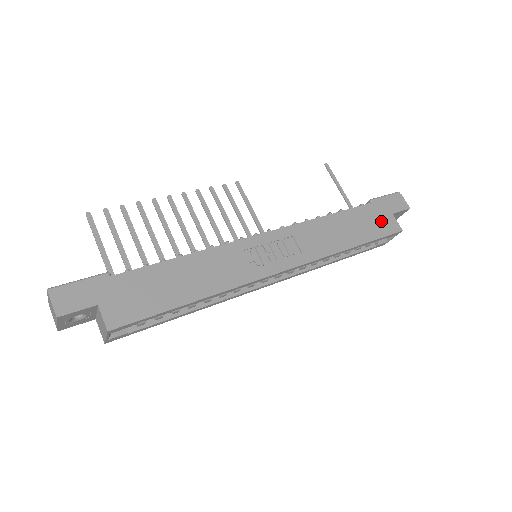
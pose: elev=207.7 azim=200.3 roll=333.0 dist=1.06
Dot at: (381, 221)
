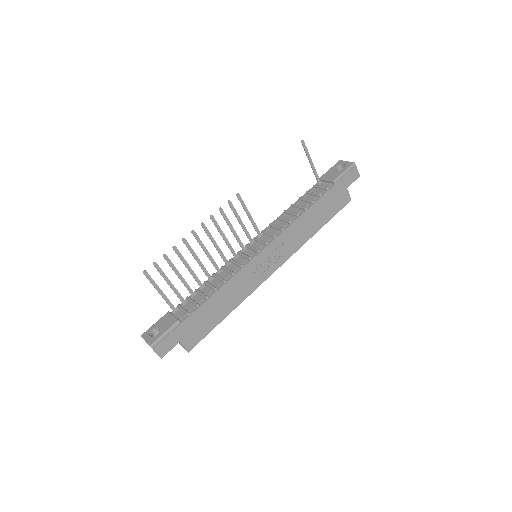
Dot at: (339, 199)
